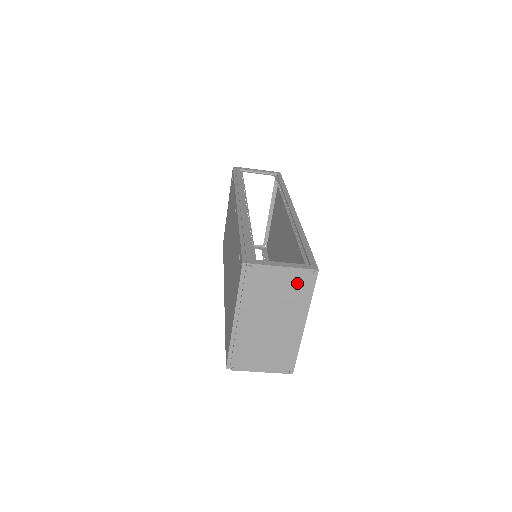
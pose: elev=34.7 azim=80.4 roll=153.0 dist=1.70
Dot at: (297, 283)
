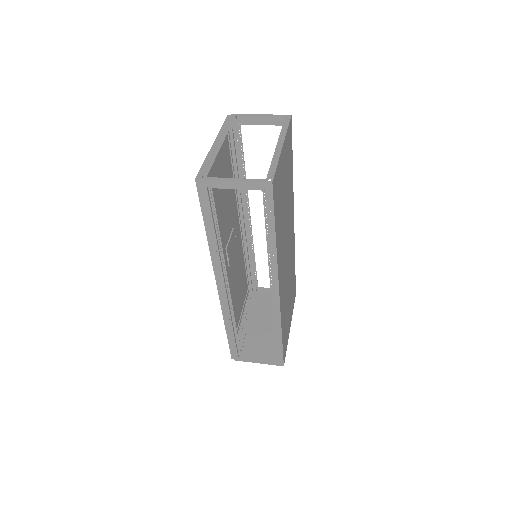
Dot at: (273, 354)
